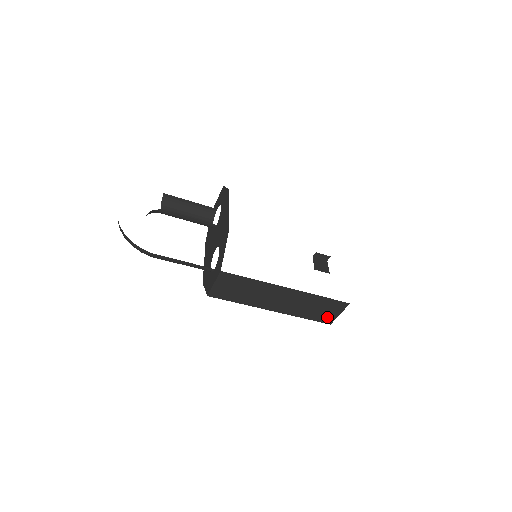
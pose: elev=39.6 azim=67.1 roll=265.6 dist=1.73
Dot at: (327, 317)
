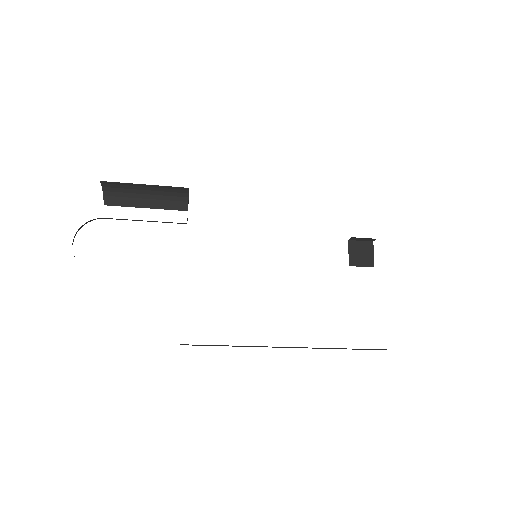
Dot at: (361, 349)
